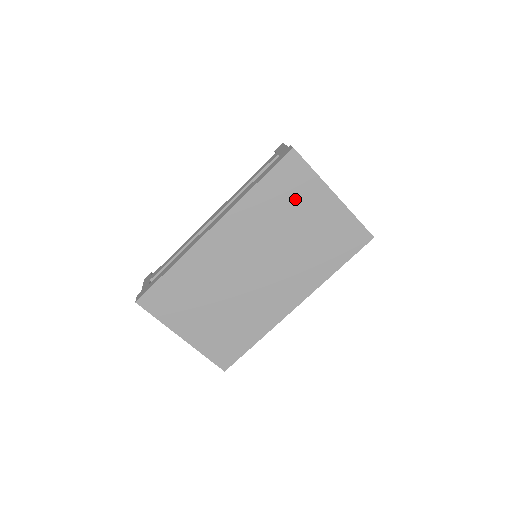
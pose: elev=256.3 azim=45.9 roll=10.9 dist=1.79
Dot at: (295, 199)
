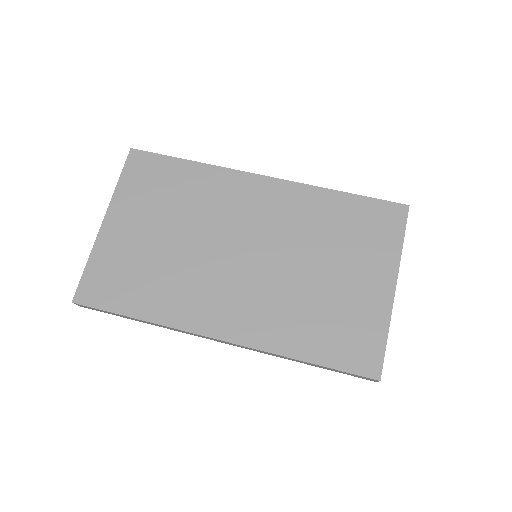
Dot at: (357, 244)
